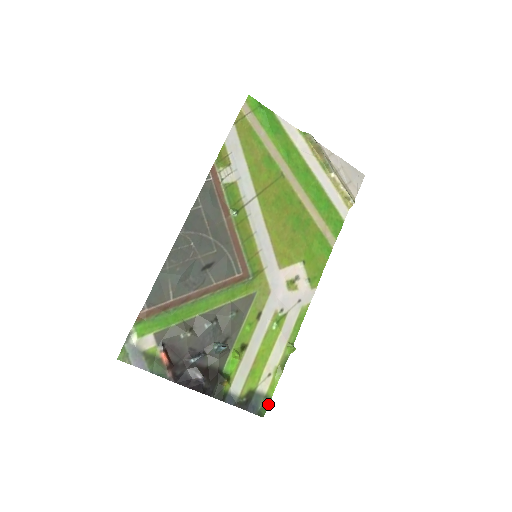
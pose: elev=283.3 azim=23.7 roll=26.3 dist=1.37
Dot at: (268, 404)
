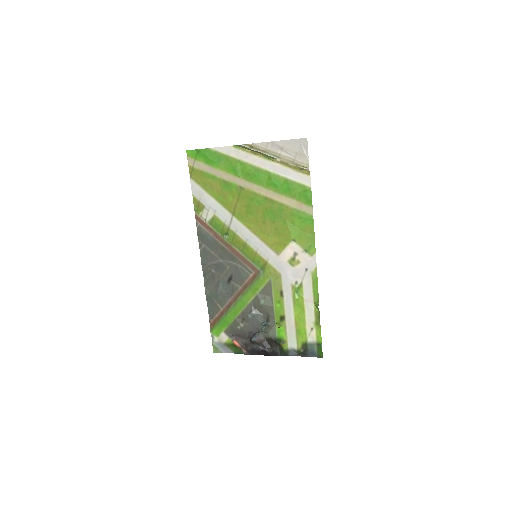
Dot at: (321, 348)
